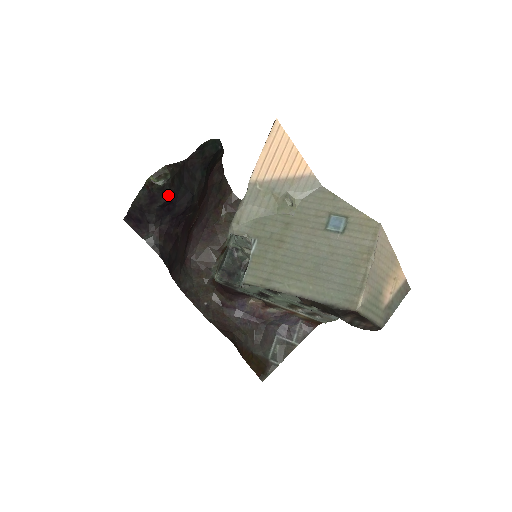
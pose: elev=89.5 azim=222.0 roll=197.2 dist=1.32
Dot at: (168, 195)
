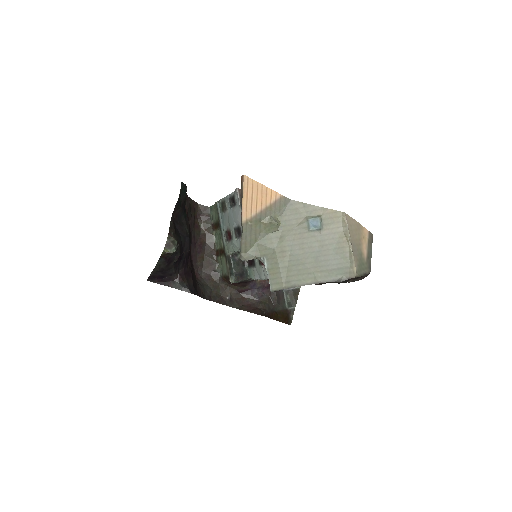
Dot at: (179, 252)
